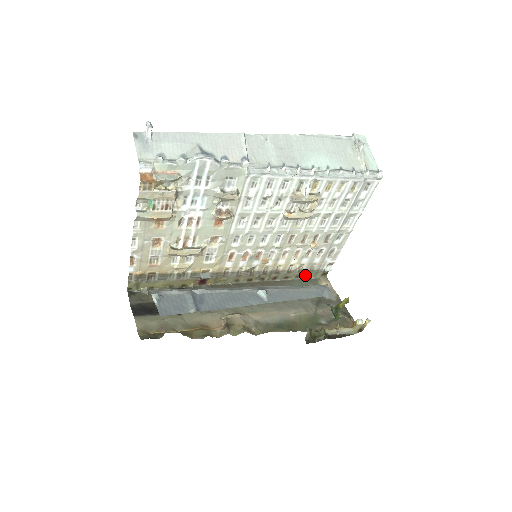
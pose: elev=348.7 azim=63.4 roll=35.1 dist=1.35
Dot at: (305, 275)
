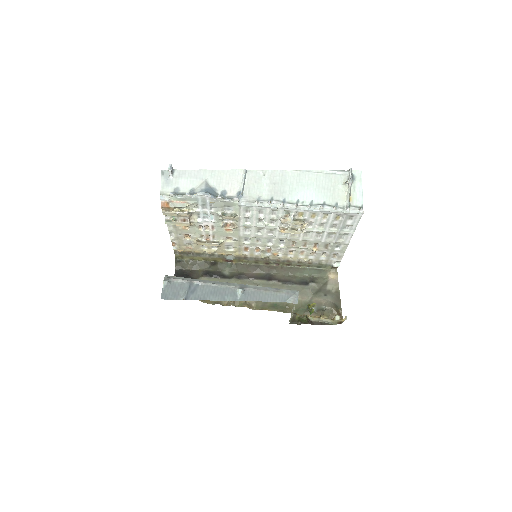
Dot at: (316, 266)
